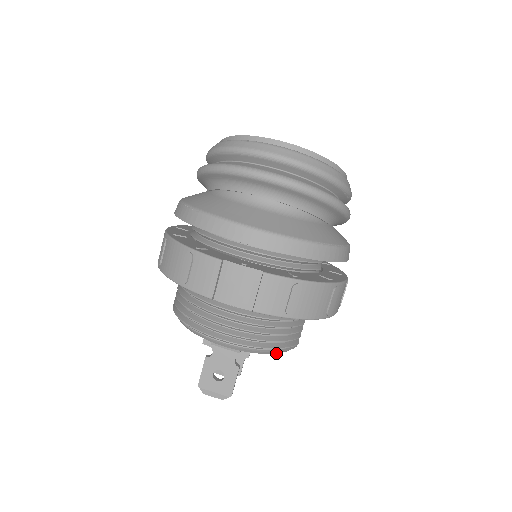
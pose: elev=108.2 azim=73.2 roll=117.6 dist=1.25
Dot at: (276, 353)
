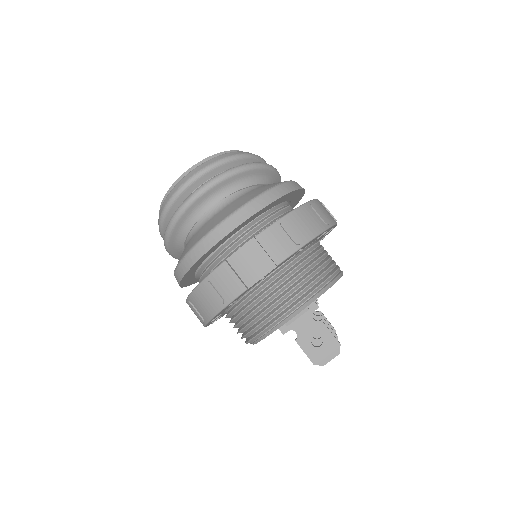
Dot at: occluded
